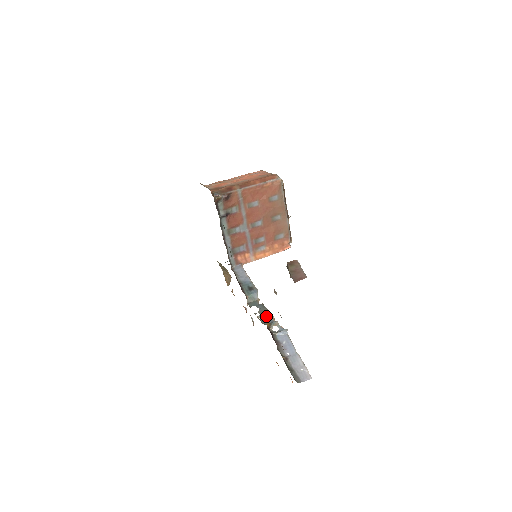
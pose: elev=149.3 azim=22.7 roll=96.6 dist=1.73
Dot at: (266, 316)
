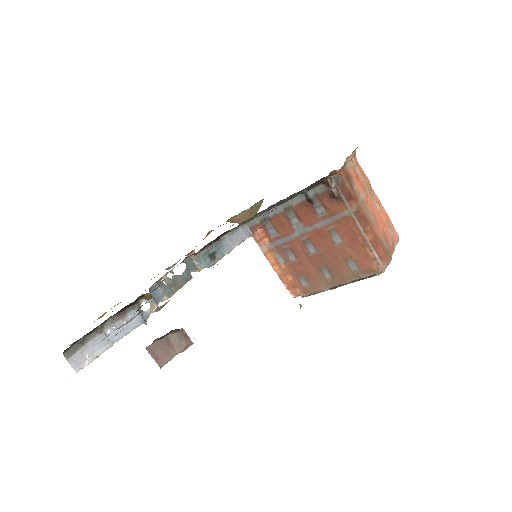
Dot at: (168, 288)
